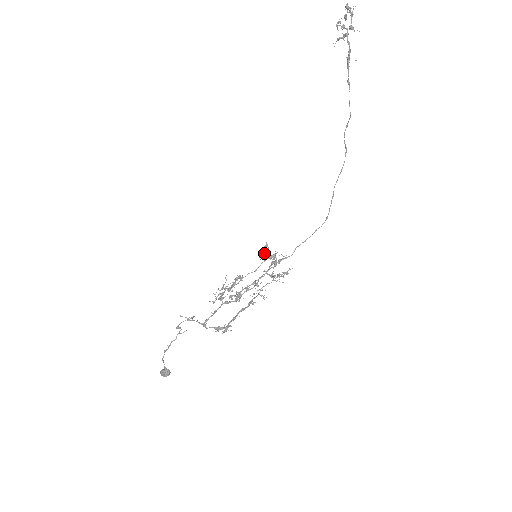
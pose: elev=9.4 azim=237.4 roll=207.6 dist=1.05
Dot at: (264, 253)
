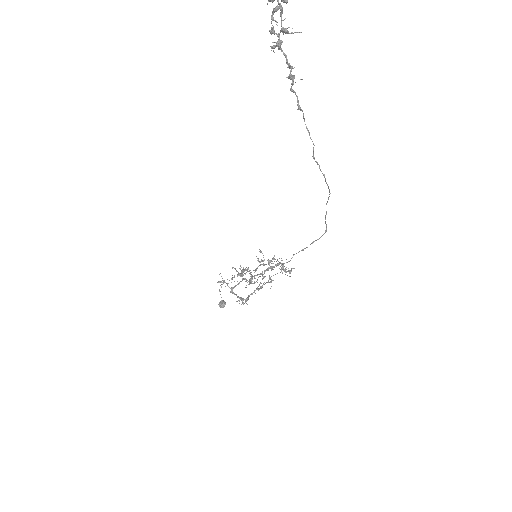
Dot at: (257, 260)
